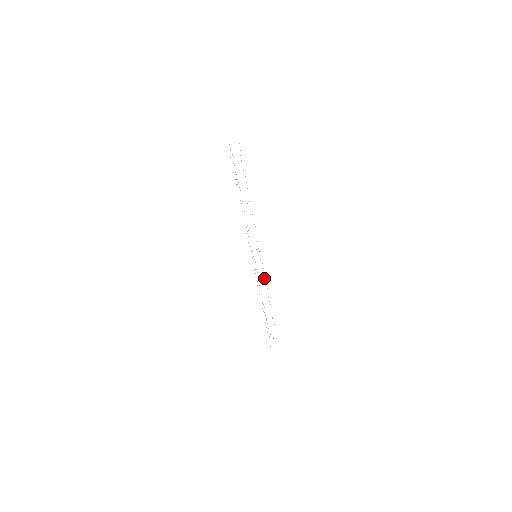
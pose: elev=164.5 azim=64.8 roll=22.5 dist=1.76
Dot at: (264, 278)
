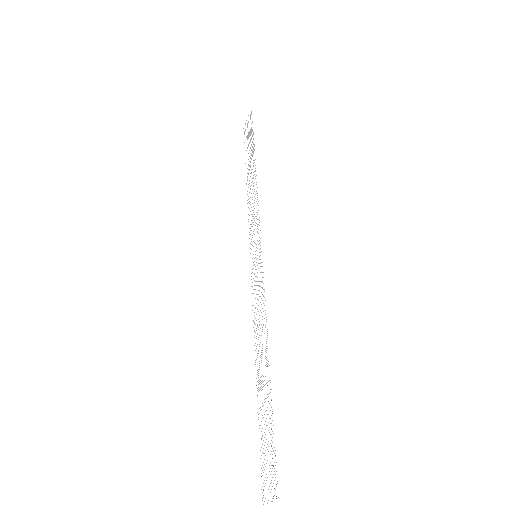
Dot at: occluded
